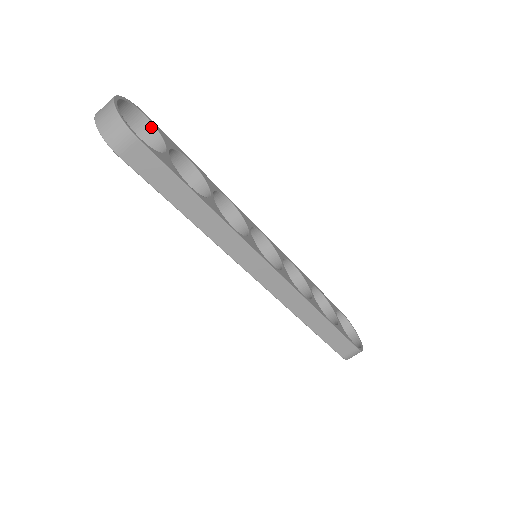
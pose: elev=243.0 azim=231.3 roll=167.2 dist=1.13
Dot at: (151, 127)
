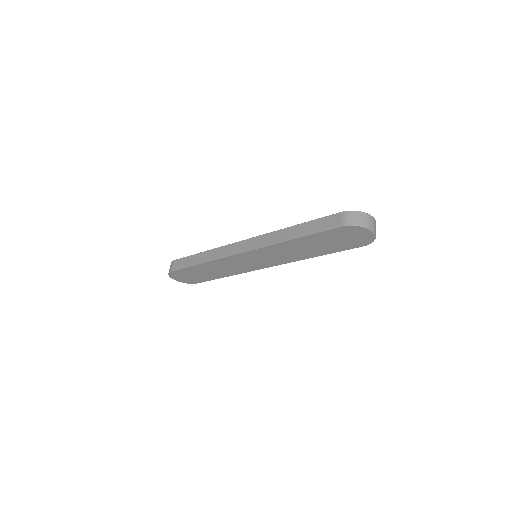
Dot at: occluded
